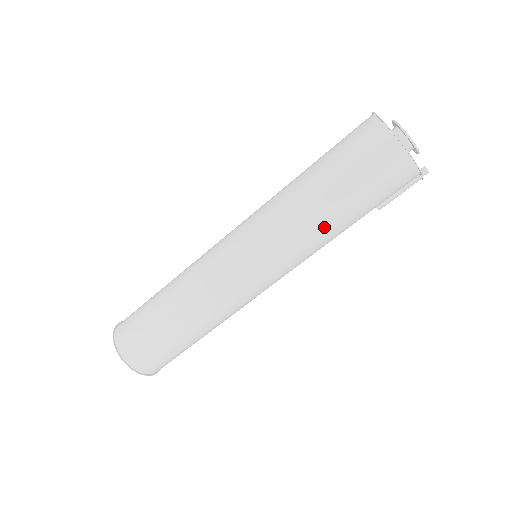
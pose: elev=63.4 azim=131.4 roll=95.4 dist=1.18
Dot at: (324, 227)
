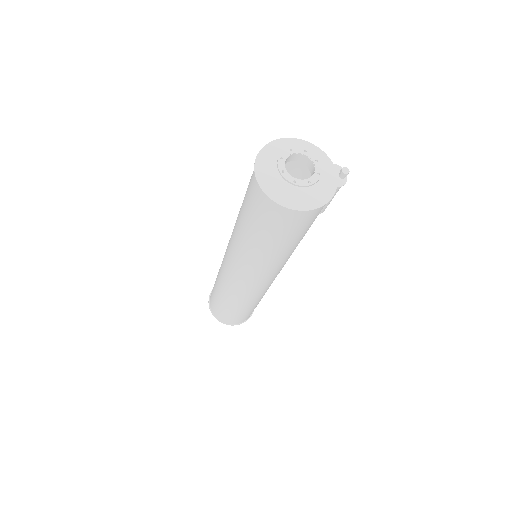
Dot at: (277, 256)
